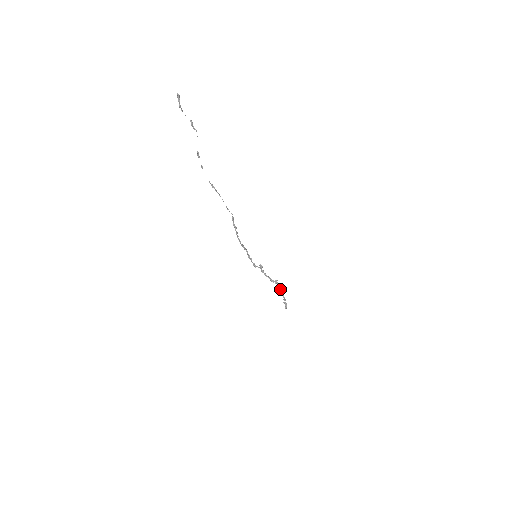
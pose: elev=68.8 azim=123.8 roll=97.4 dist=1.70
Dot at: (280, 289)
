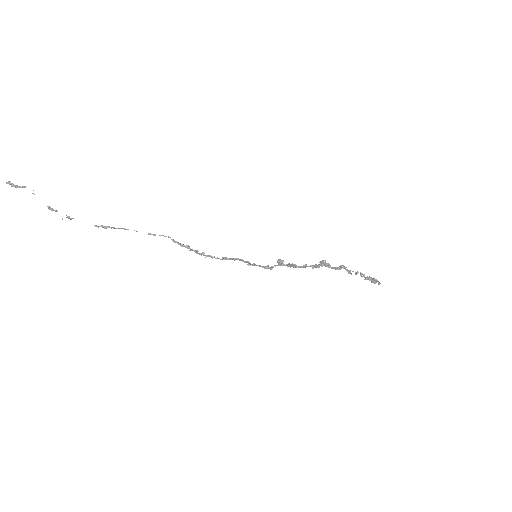
Dot at: (336, 268)
